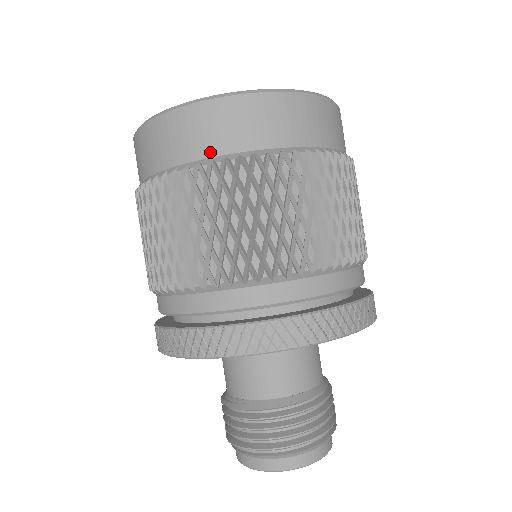
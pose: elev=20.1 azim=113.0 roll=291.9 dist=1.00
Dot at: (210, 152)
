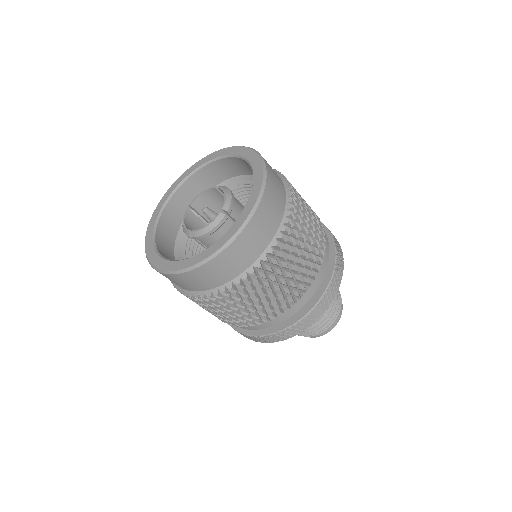
Dot at: (190, 290)
